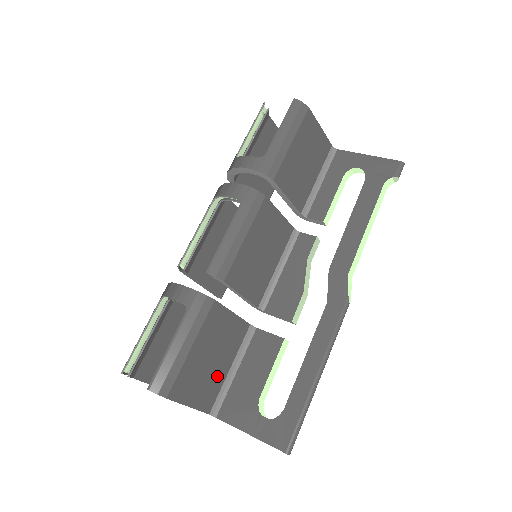
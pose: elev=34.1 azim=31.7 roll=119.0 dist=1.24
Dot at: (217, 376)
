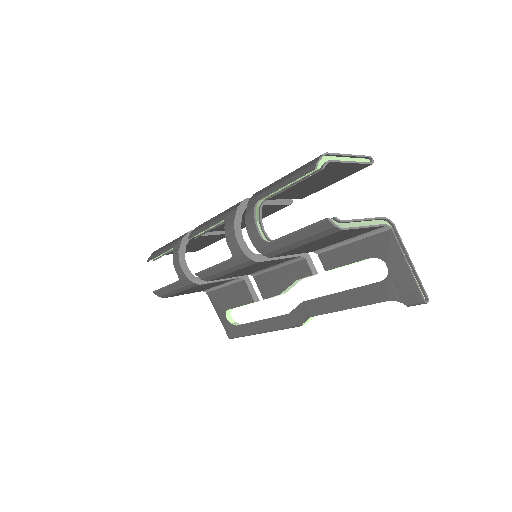
Dot at: occluded
